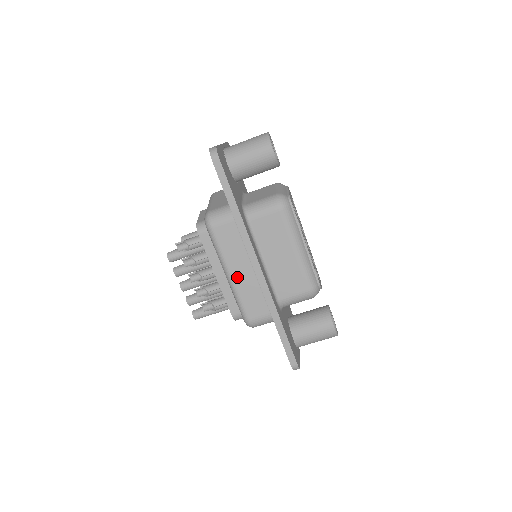
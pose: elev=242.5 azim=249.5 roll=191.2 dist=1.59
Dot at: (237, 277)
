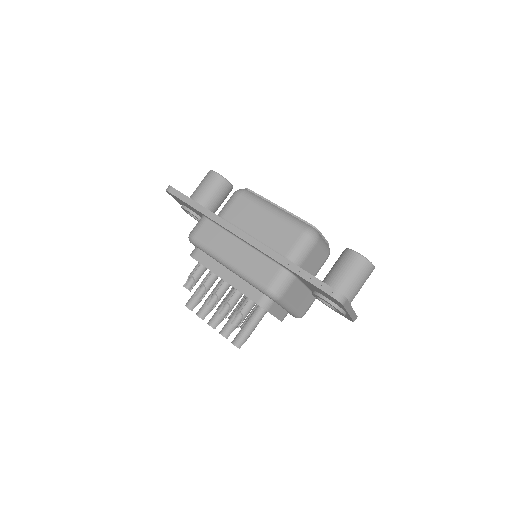
Dot at: (234, 258)
